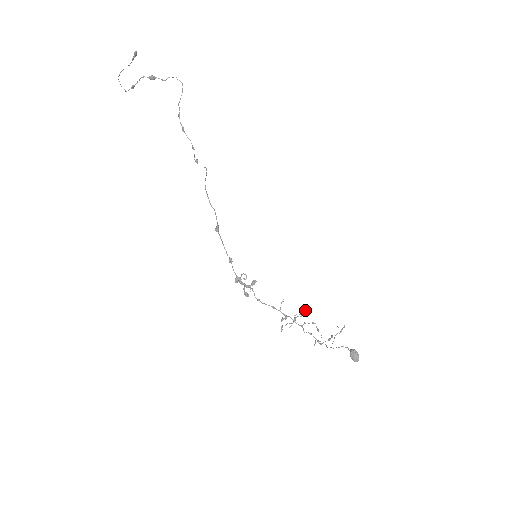
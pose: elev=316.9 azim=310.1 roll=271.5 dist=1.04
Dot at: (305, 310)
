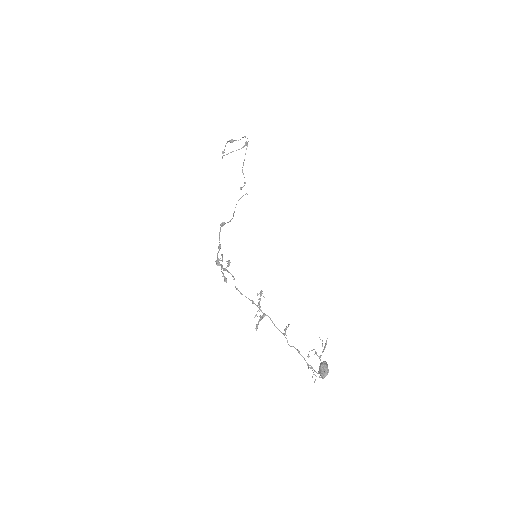
Dot at: occluded
